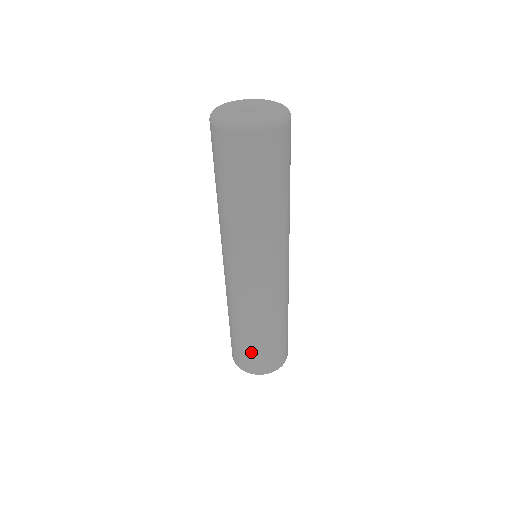
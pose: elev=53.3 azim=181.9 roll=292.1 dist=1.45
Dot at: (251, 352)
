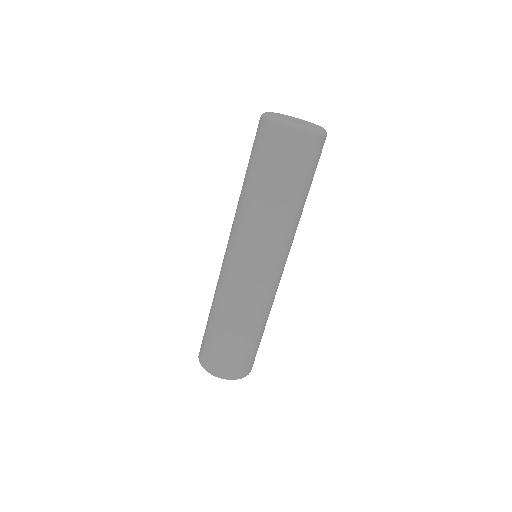
Dot at: (239, 354)
